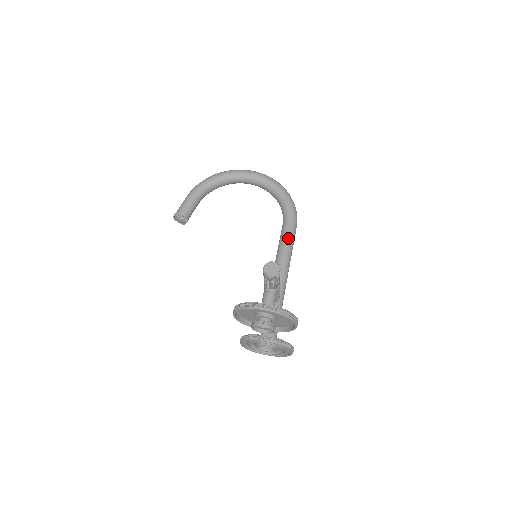
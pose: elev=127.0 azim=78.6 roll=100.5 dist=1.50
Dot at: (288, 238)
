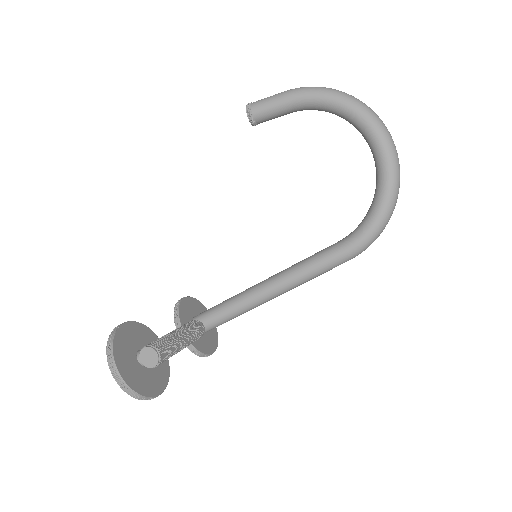
Dot at: (319, 266)
